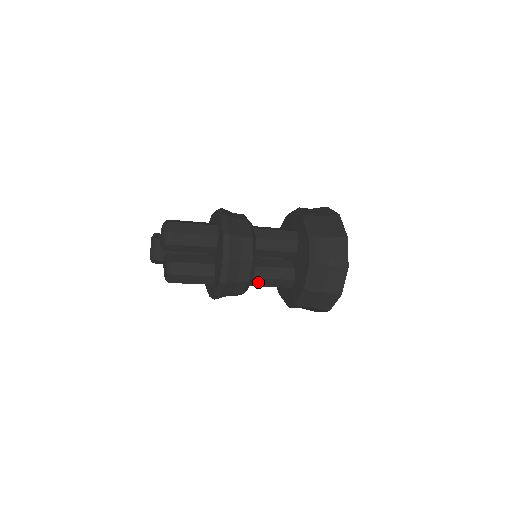
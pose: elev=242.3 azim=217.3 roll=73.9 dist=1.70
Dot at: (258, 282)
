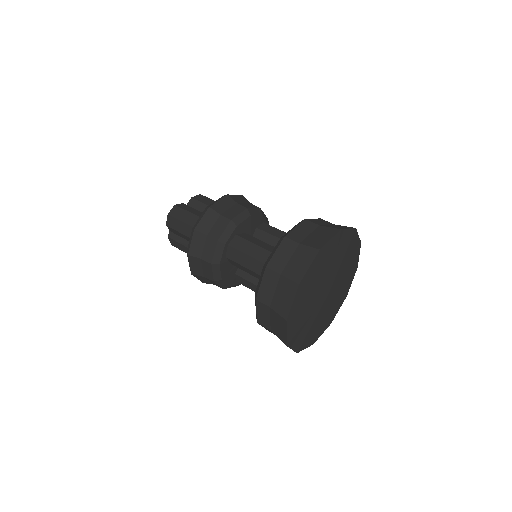
Dot at: (240, 244)
